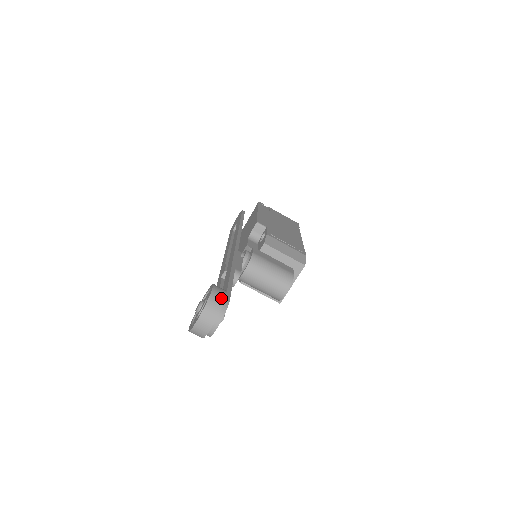
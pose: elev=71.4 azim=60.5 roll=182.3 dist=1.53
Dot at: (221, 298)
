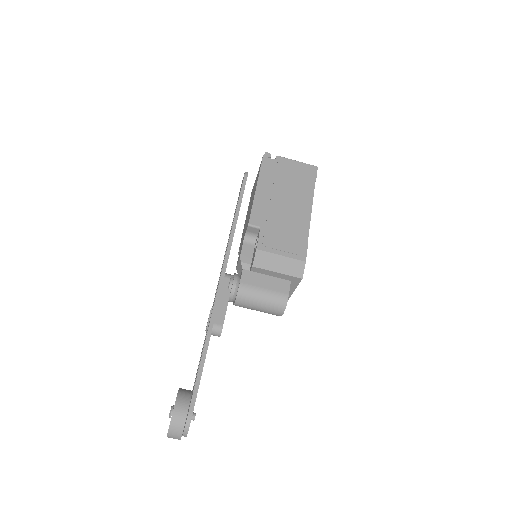
Dot at: (181, 420)
